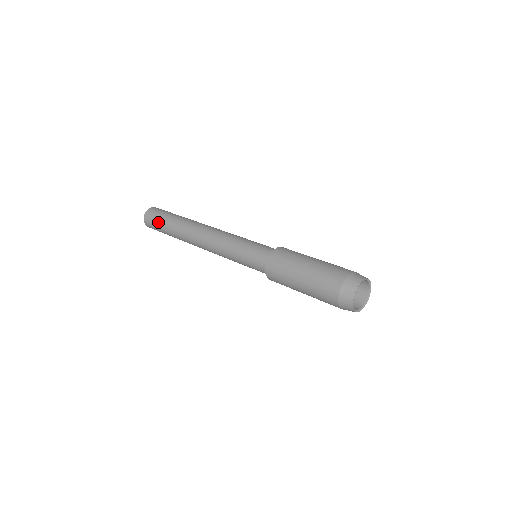
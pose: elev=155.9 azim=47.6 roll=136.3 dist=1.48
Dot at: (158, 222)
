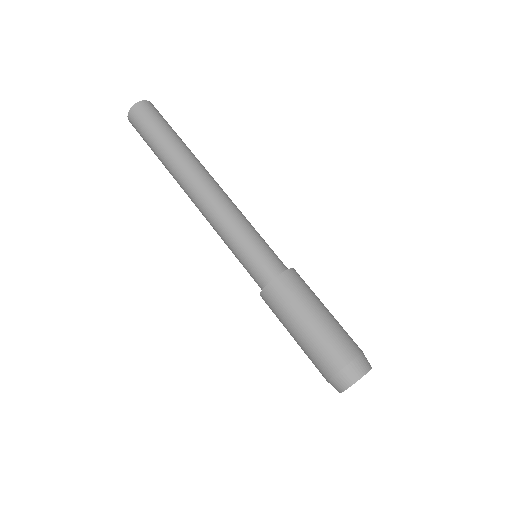
Dot at: occluded
